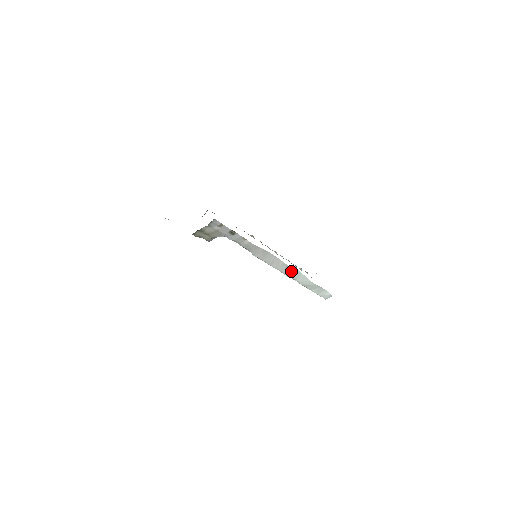
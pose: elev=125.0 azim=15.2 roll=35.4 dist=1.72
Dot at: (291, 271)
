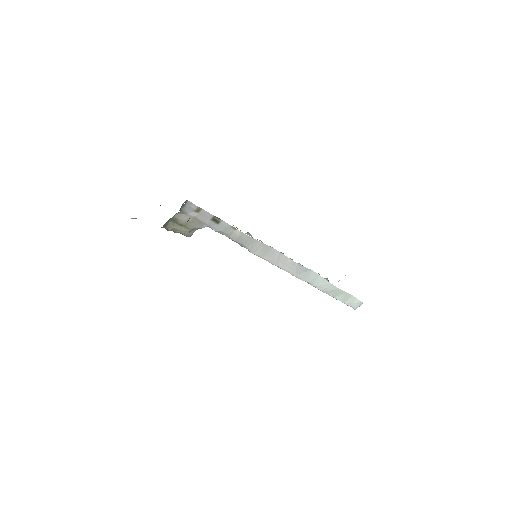
Dot at: (304, 273)
